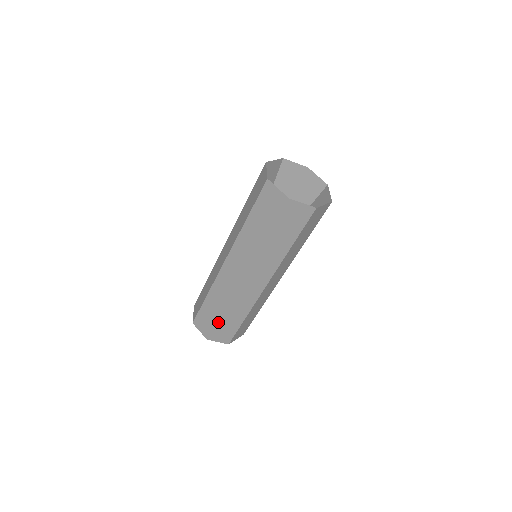
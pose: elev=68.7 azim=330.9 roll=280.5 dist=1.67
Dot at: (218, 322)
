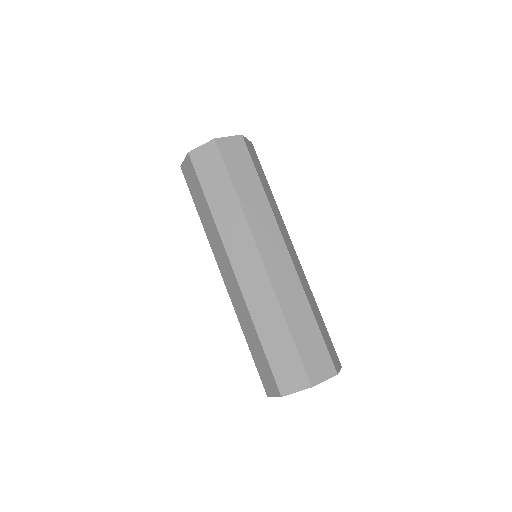
Dot at: (296, 344)
